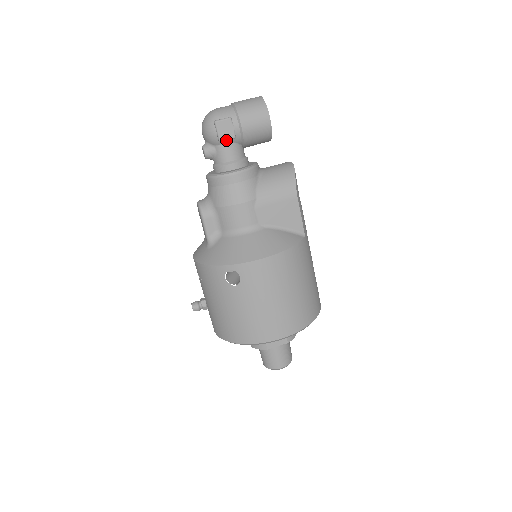
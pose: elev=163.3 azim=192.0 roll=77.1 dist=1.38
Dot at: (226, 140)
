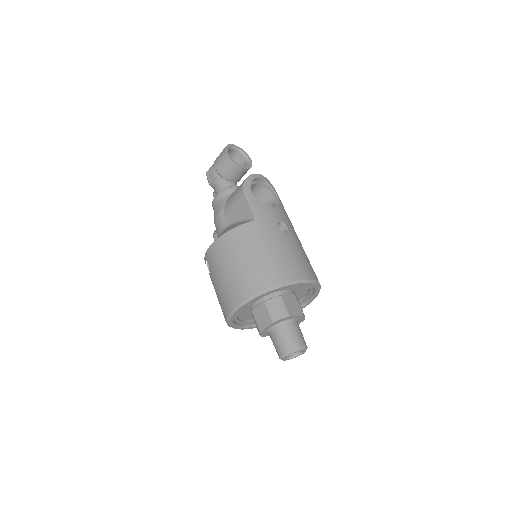
Dot at: (212, 181)
